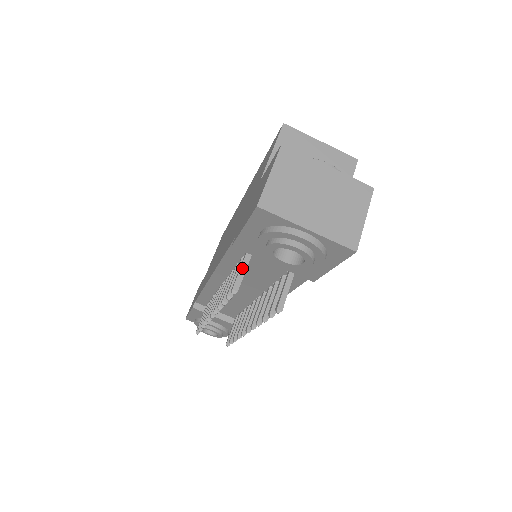
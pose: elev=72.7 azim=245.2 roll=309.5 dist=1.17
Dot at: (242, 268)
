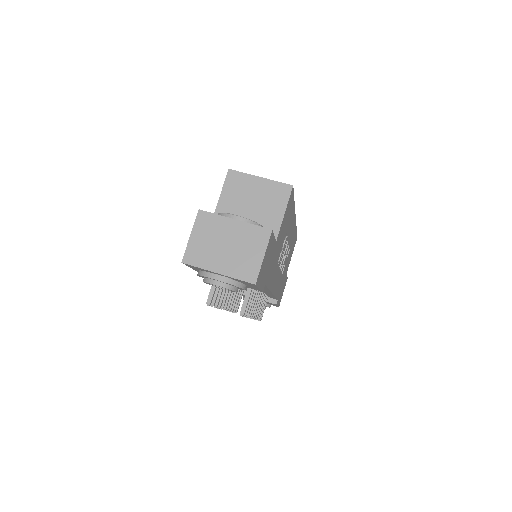
Dot at: (213, 286)
